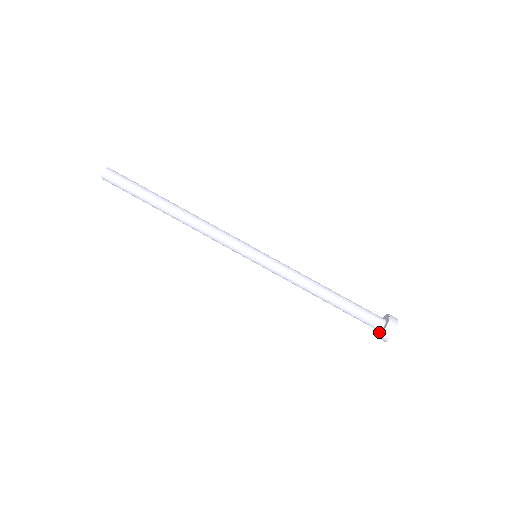
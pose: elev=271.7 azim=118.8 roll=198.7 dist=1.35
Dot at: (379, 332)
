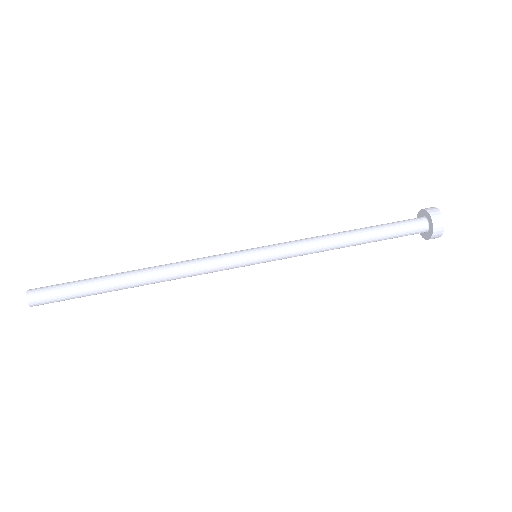
Dot at: (426, 234)
